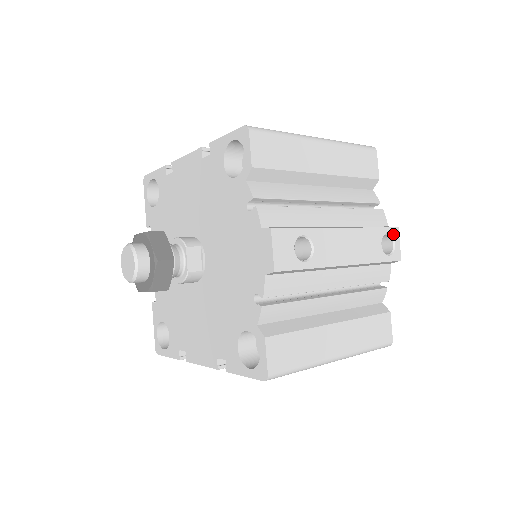
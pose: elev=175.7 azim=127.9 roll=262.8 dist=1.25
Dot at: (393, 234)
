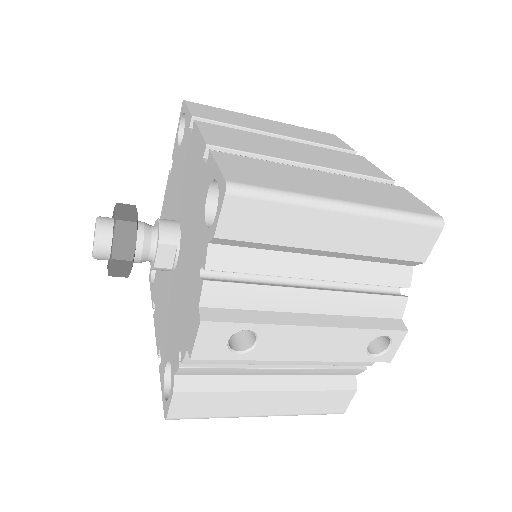
Dot at: (394, 337)
